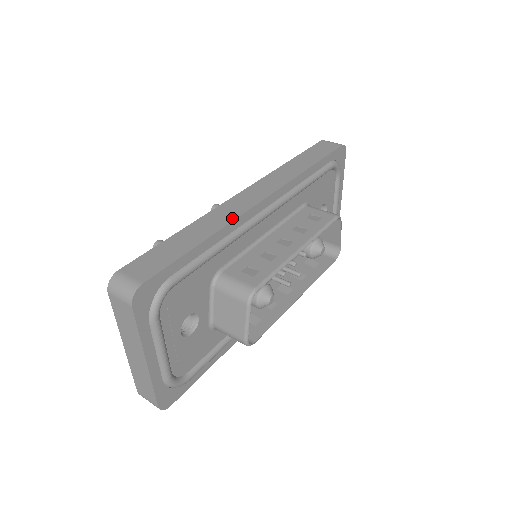
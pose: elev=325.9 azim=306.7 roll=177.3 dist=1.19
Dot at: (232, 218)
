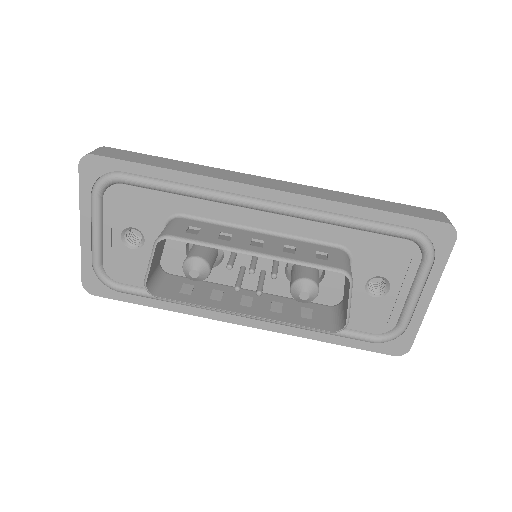
Dot at: (216, 176)
